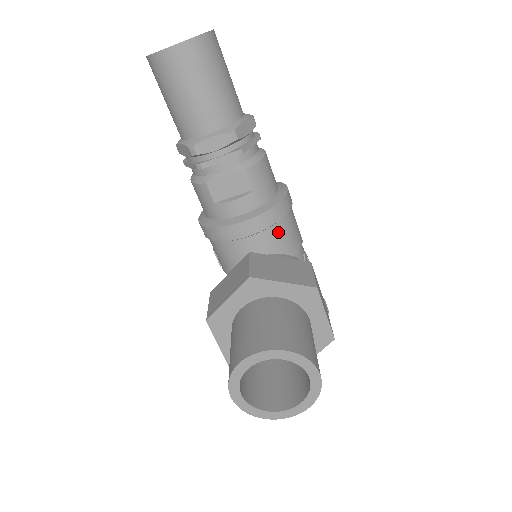
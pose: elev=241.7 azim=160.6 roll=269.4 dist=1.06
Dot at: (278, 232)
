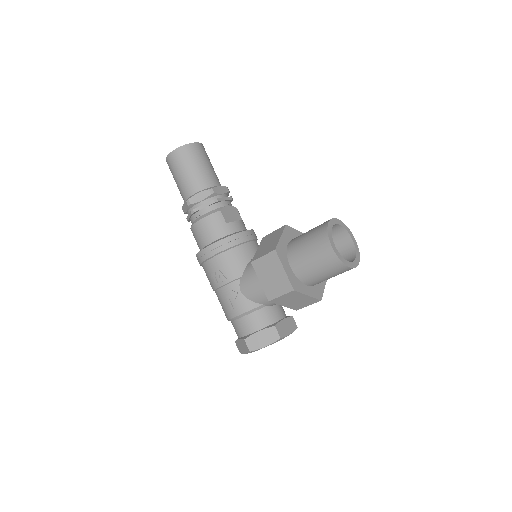
Dot at: occluded
